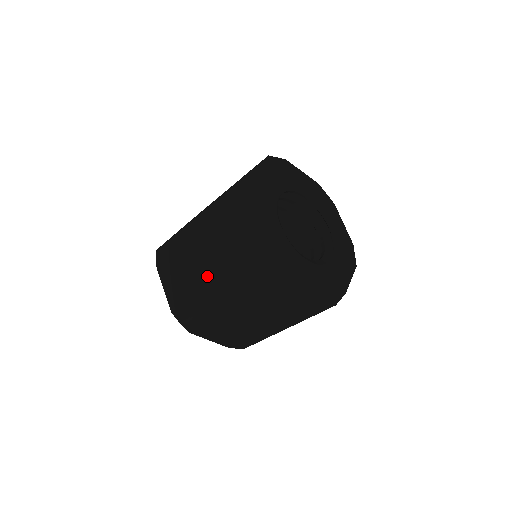
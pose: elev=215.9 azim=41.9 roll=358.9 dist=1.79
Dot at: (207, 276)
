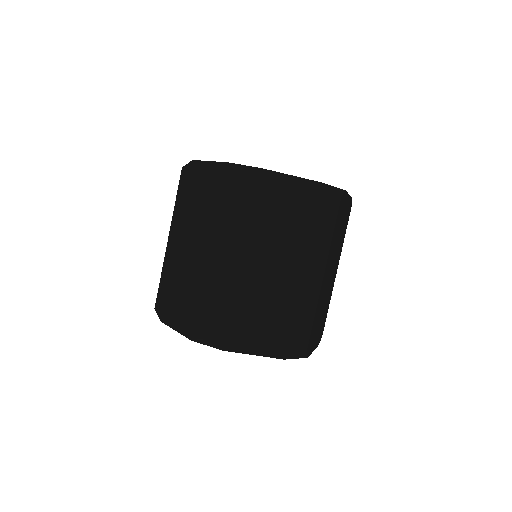
Dot at: occluded
